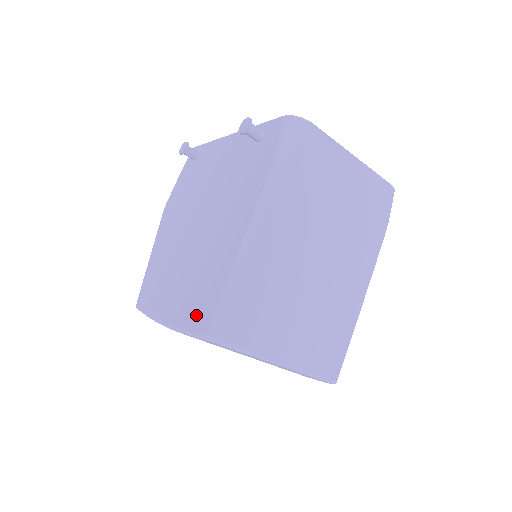
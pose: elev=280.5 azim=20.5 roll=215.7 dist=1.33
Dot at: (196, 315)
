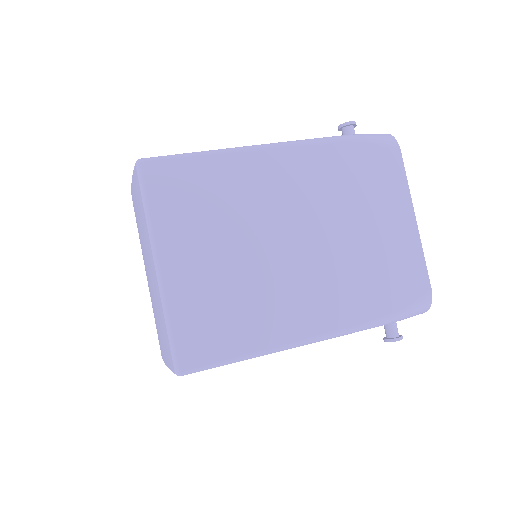
Dot at: occluded
